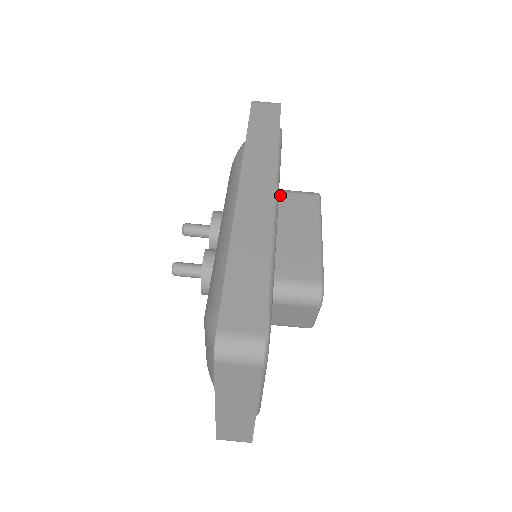
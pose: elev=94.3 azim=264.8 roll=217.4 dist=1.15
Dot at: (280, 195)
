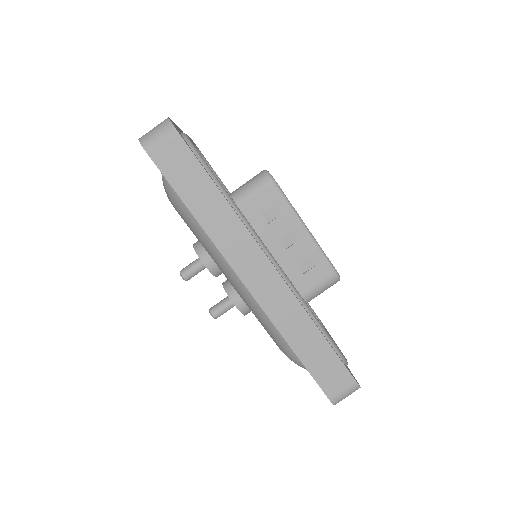
Dot at: (244, 210)
